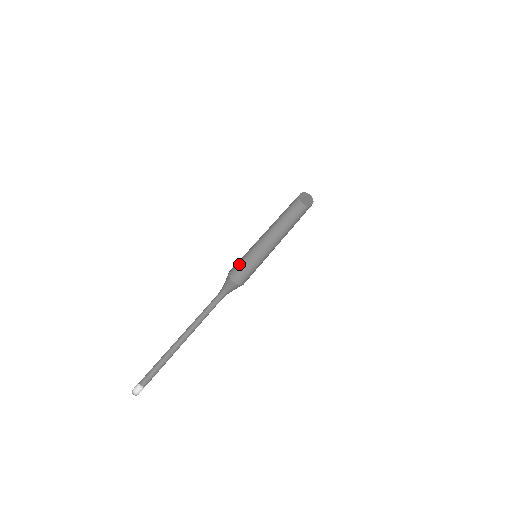
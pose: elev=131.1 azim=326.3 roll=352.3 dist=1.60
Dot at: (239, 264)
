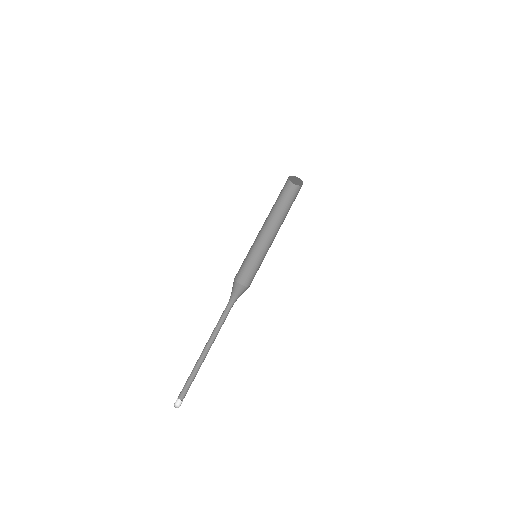
Dot at: occluded
